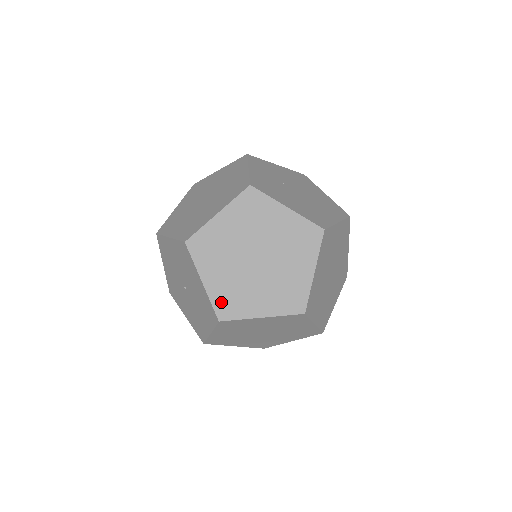
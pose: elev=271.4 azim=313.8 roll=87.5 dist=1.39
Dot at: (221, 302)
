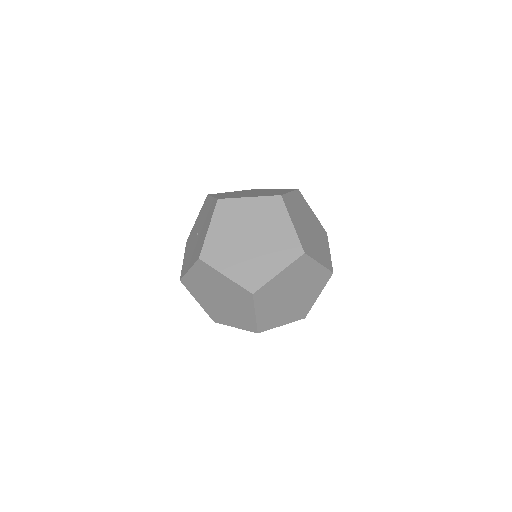
Dot at: (188, 281)
